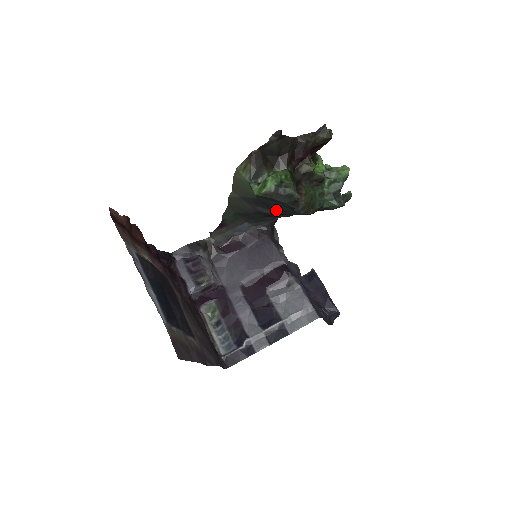
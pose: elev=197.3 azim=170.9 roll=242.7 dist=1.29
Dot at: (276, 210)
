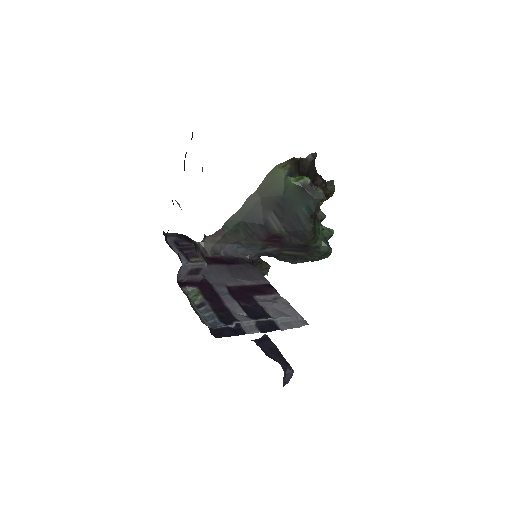
Dot at: (288, 220)
